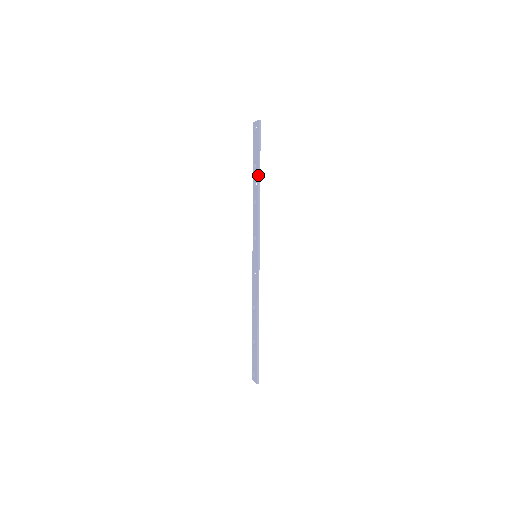
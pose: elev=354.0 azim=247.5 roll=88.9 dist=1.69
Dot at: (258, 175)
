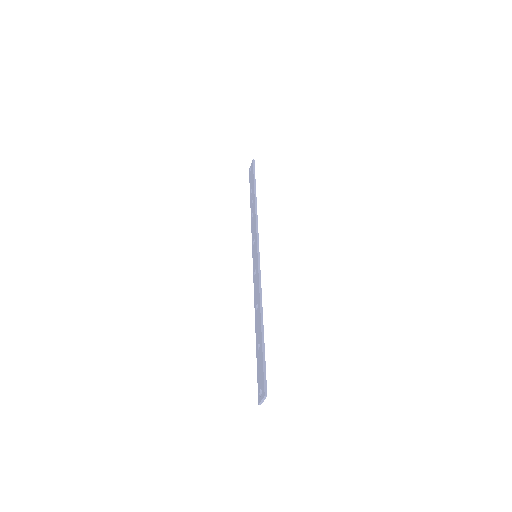
Dot at: (254, 191)
